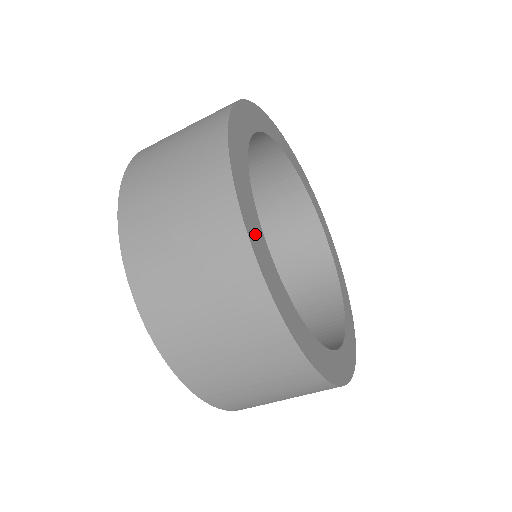
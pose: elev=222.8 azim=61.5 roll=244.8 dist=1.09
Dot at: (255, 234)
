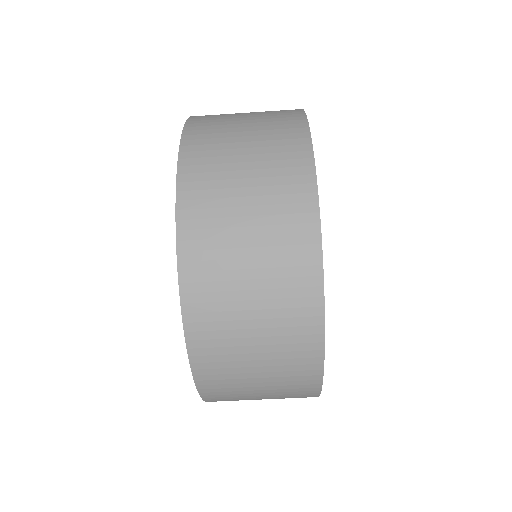
Dot at: occluded
